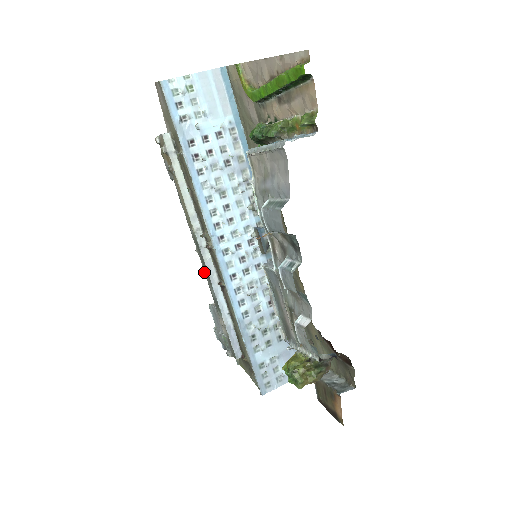
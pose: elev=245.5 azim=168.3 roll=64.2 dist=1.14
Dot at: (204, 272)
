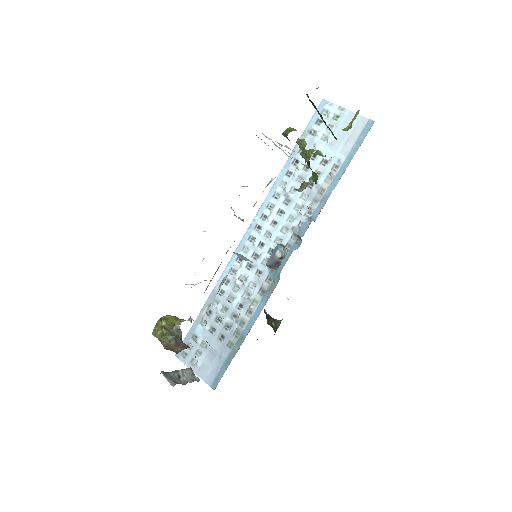
Dot at: occluded
